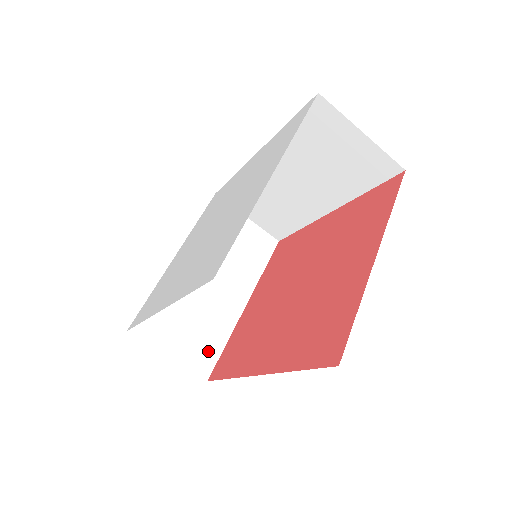
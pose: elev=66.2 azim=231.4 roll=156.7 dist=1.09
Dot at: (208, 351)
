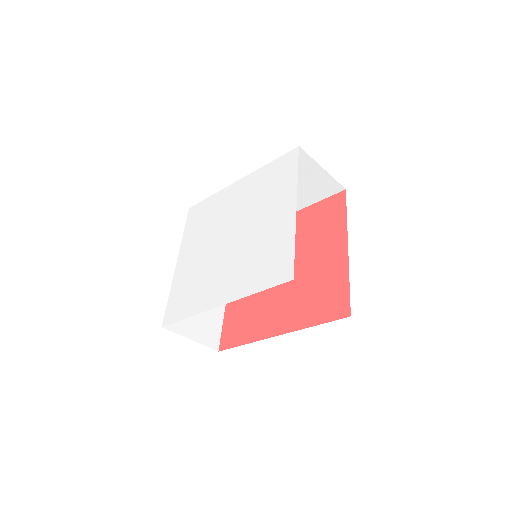
Dot at: (214, 330)
